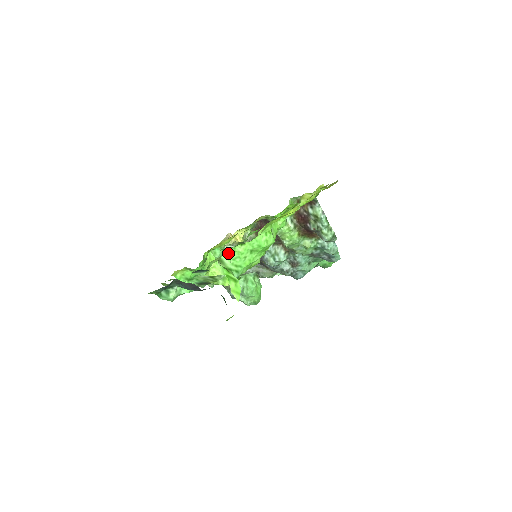
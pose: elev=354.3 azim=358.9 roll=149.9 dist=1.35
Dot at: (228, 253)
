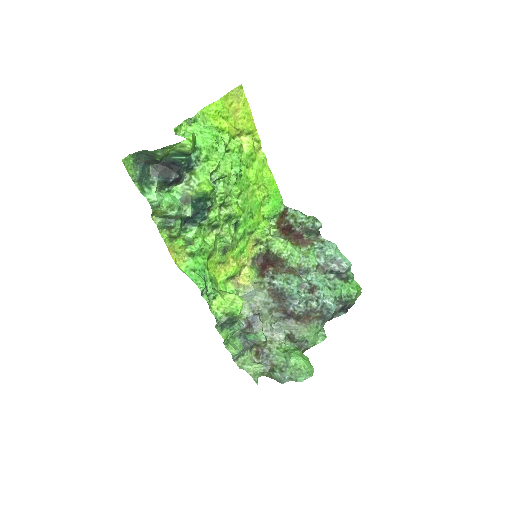
Dot at: (183, 136)
